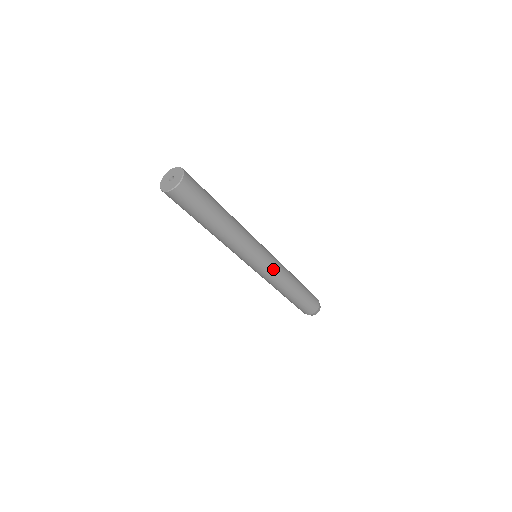
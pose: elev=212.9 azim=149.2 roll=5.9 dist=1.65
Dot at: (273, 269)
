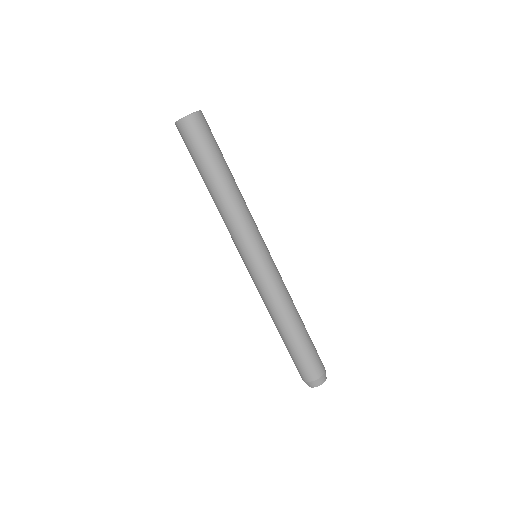
Dot at: (275, 273)
